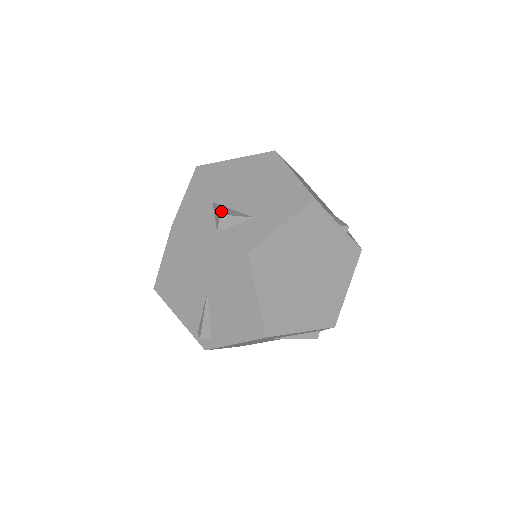
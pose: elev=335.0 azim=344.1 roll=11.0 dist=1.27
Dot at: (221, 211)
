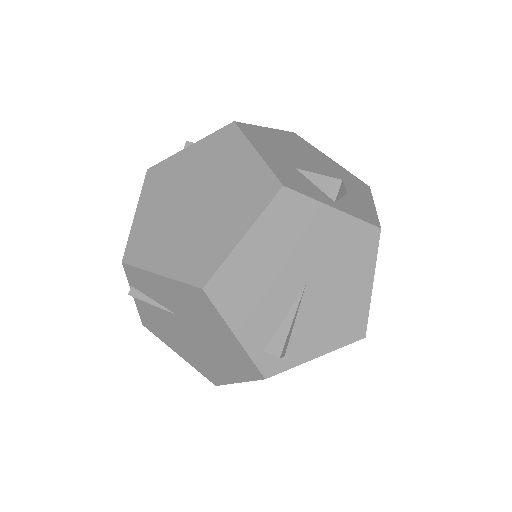
Dot at: (331, 178)
